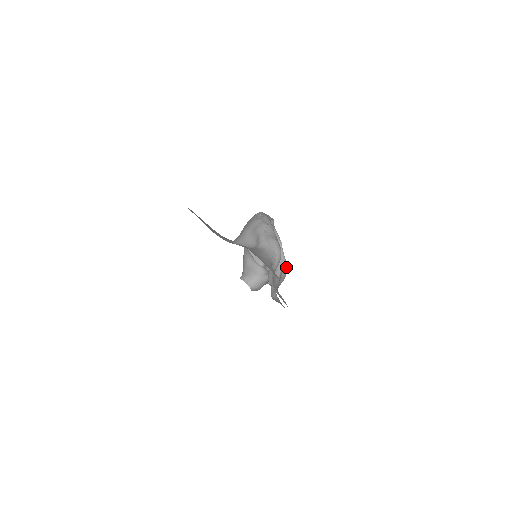
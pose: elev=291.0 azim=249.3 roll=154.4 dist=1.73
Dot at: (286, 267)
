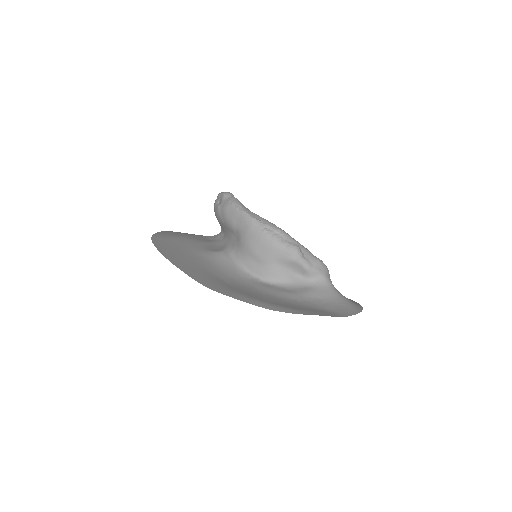
Dot at: occluded
